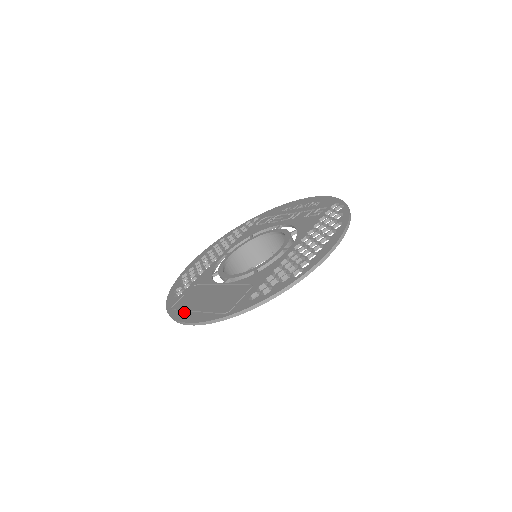
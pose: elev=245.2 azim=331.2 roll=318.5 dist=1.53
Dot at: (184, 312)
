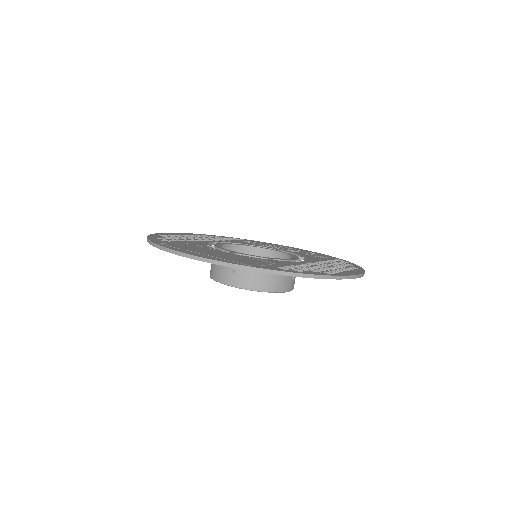
Dot at: (185, 250)
